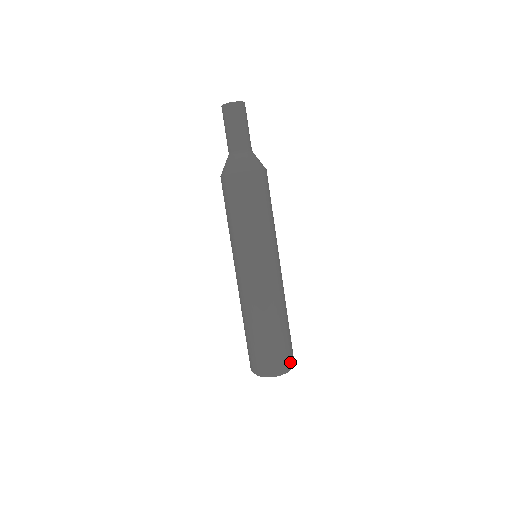
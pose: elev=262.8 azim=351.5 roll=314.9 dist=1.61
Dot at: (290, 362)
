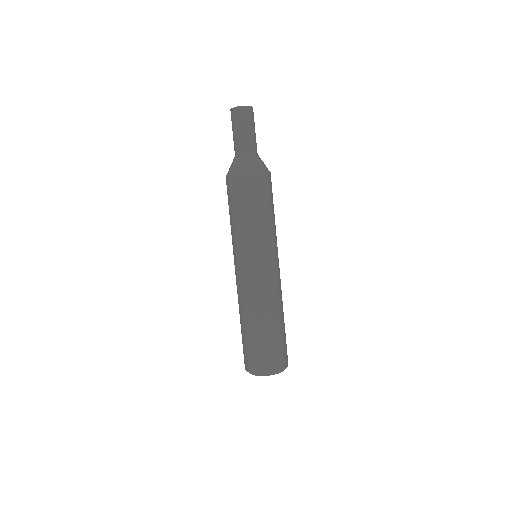
Dot at: (266, 367)
